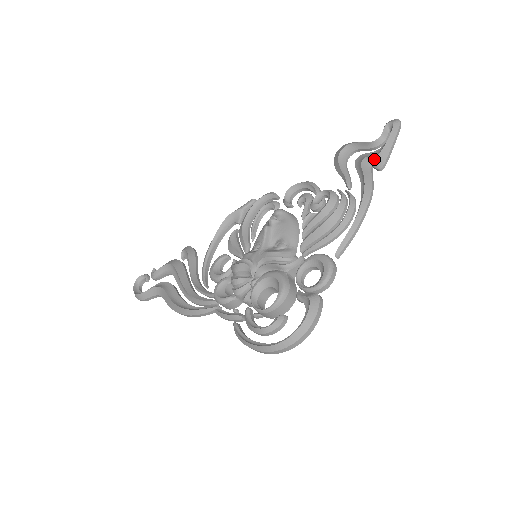
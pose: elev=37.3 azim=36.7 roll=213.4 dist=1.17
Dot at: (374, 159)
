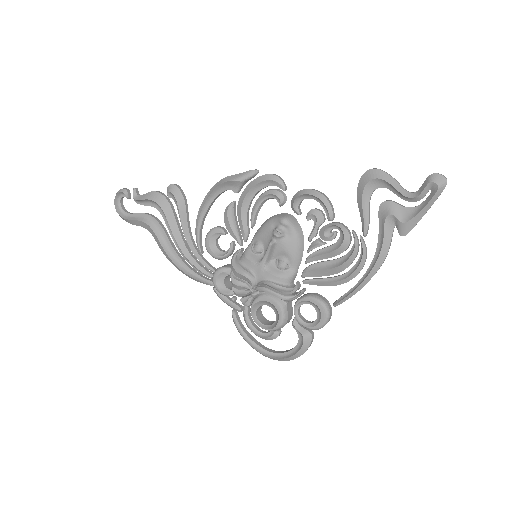
Dot at: (400, 224)
